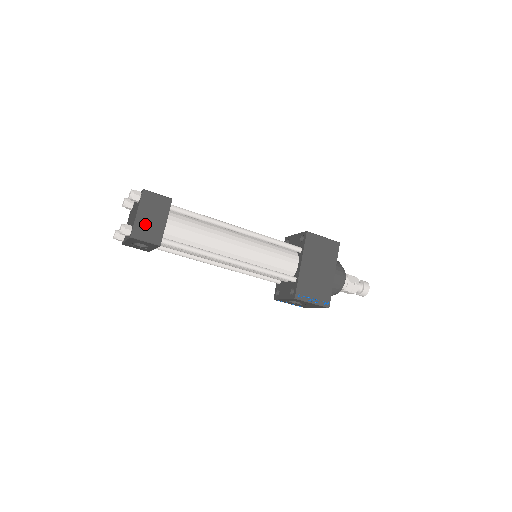
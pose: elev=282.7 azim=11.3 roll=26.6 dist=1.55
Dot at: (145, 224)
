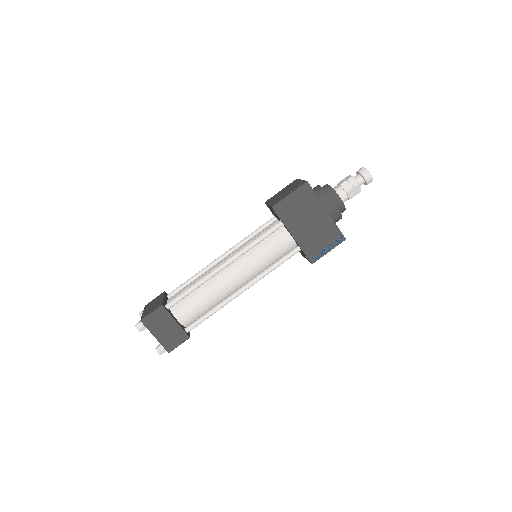
Dot at: (167, 337)
